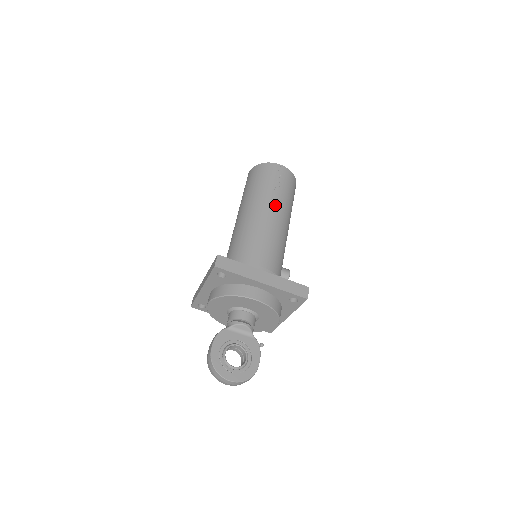
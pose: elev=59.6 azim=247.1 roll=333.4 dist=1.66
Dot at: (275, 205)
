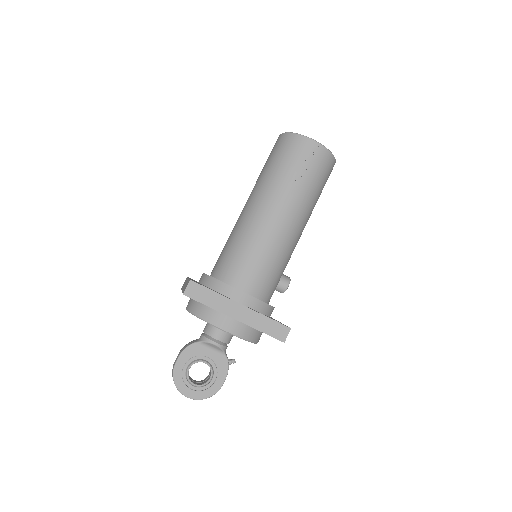
Dot at: (289, 204)
